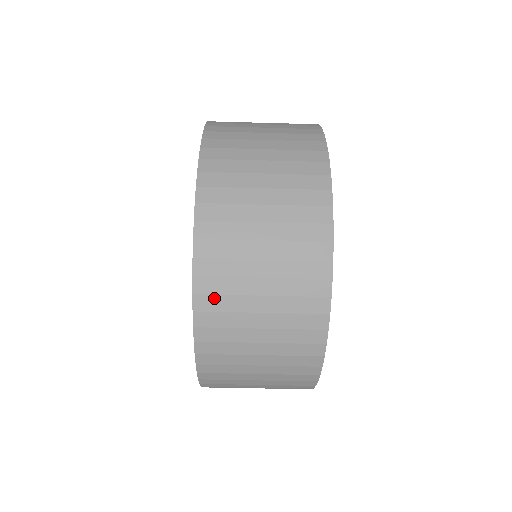
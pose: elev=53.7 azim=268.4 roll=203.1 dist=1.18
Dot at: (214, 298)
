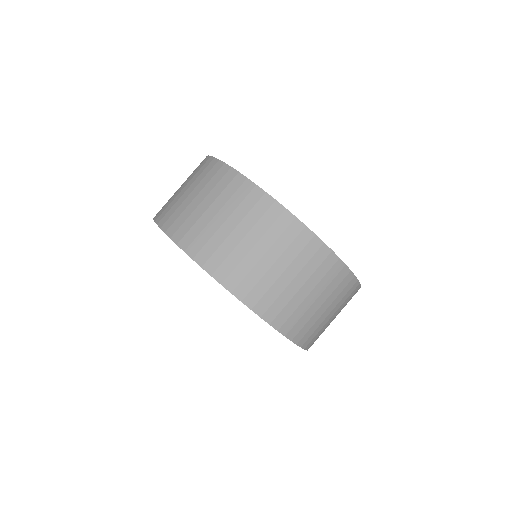
Dot at: (289, 321)
